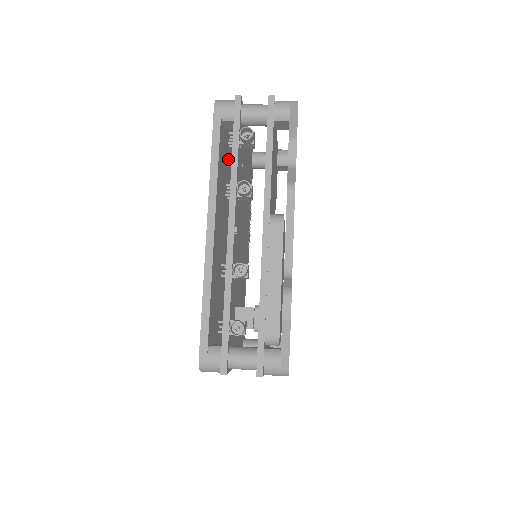
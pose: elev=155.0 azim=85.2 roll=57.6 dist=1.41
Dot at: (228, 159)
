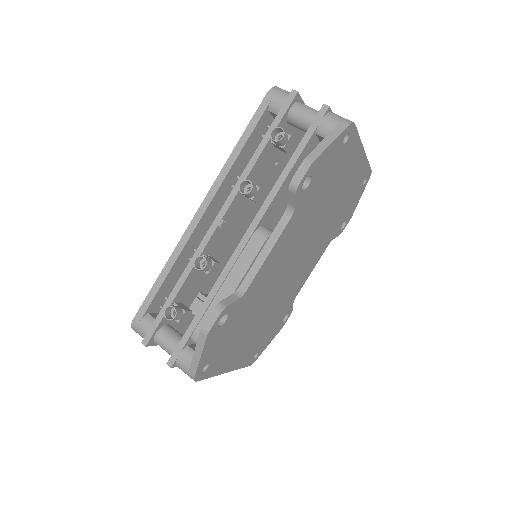
Dot at: occluded
